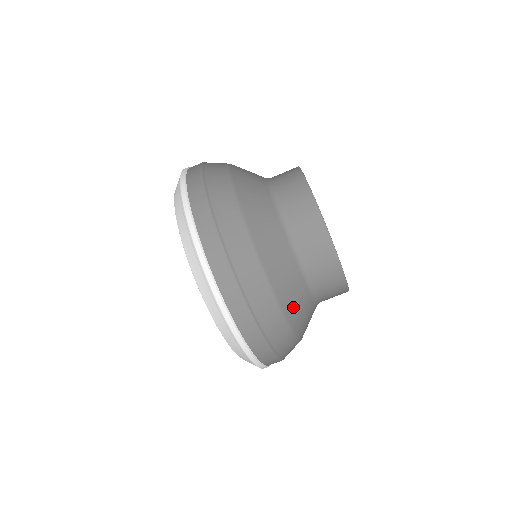
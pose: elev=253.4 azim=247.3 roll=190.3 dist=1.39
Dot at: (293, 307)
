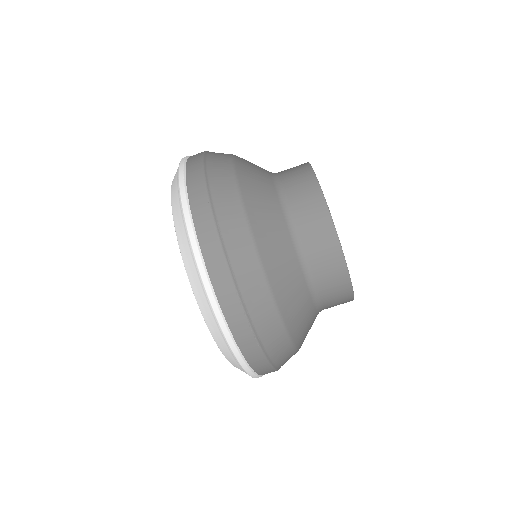
Dot at: (302, 335)
